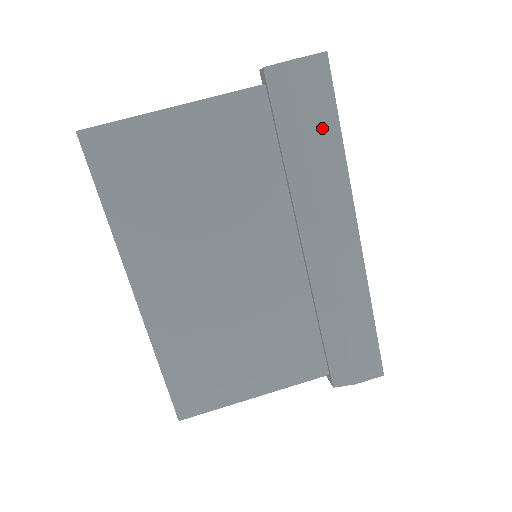
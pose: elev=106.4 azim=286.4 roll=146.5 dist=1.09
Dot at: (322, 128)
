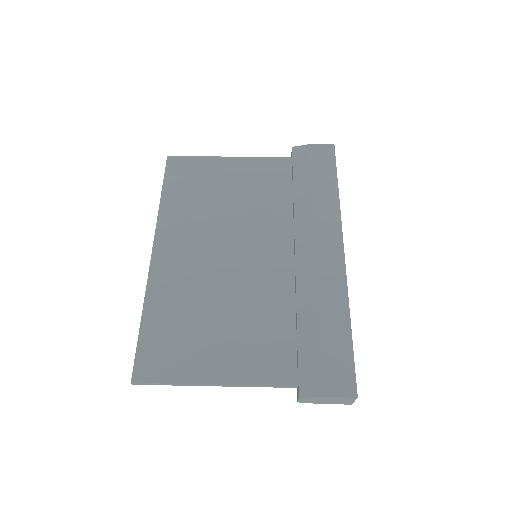
Dot at: (324, 180)
